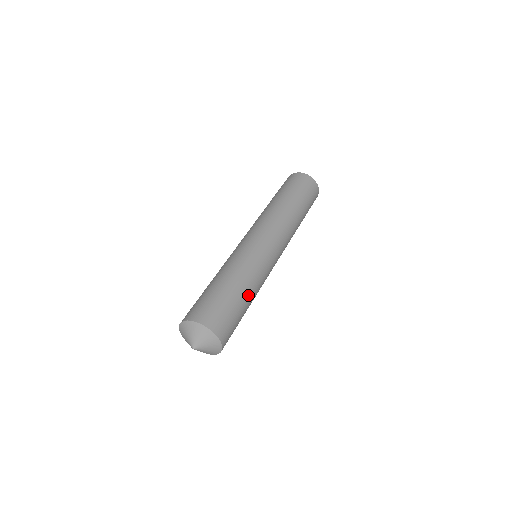
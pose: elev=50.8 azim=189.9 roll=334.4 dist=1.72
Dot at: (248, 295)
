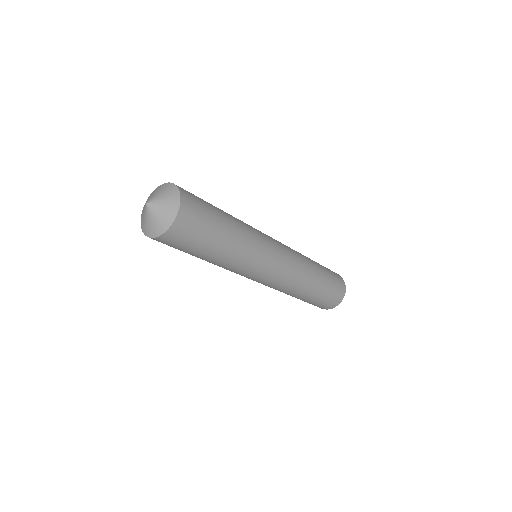
Dot at: (231, 235)
